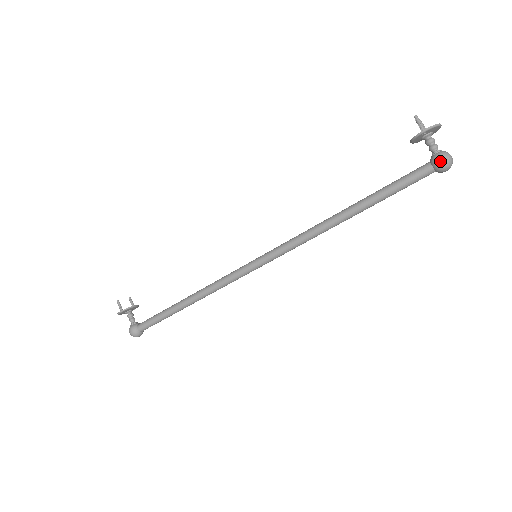
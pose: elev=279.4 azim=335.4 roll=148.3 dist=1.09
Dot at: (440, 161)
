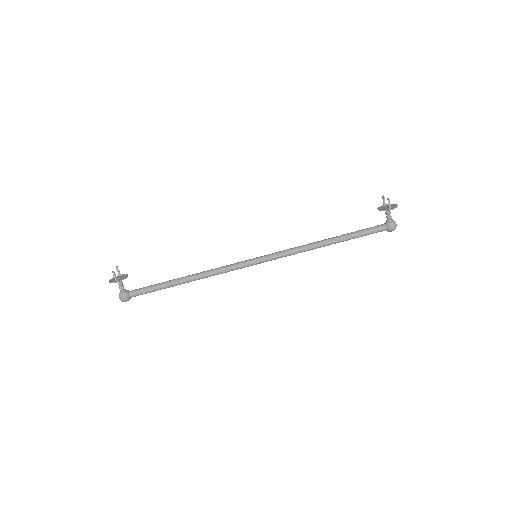
Dot at: (393, 227)
